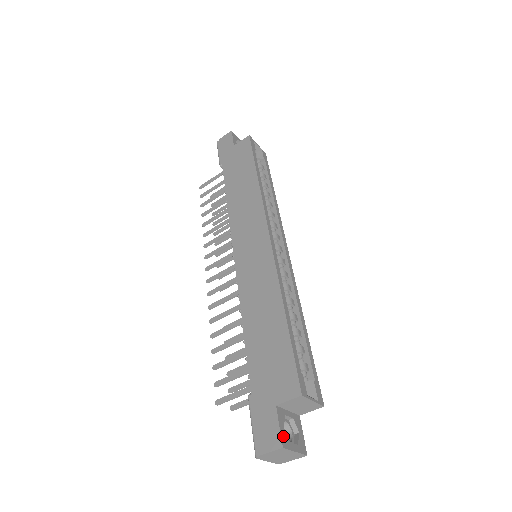
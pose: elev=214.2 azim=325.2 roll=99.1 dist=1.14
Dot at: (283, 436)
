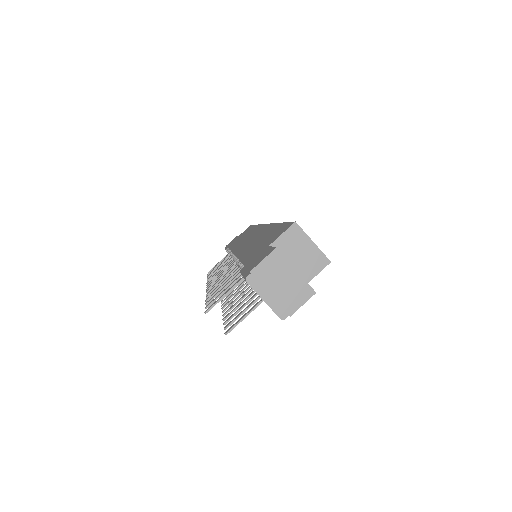
Dot at: occluded
